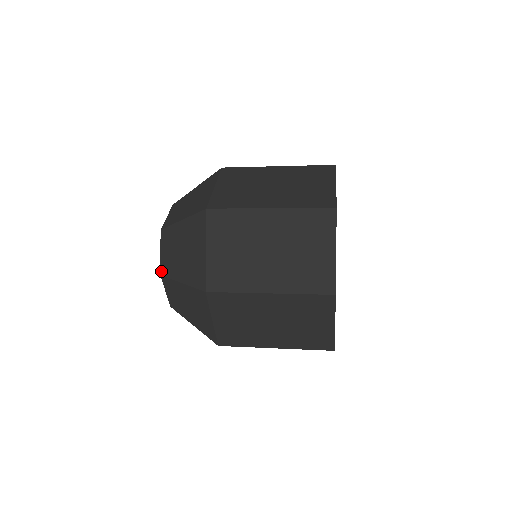
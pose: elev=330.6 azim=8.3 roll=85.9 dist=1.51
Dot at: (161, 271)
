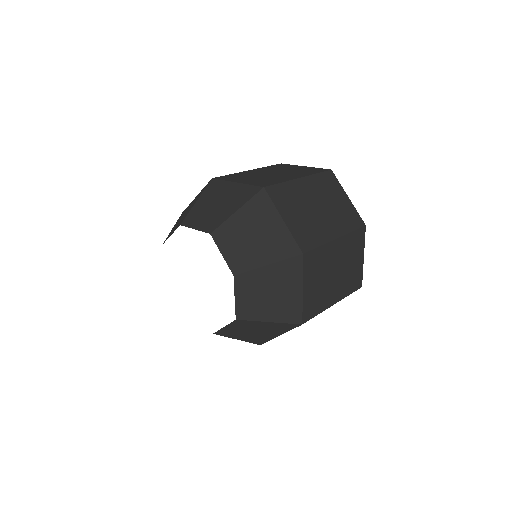
Dot at: (233, 271)
